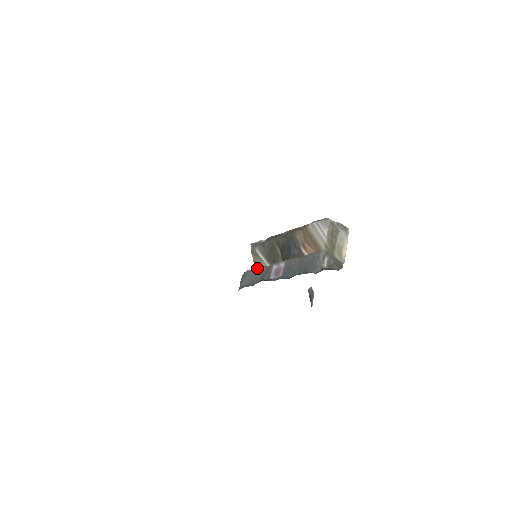
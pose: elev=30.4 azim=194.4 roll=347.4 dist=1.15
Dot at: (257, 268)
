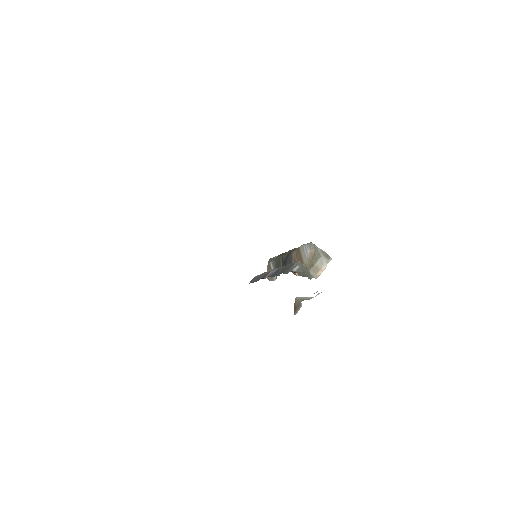
Dot at: (263, 273)
